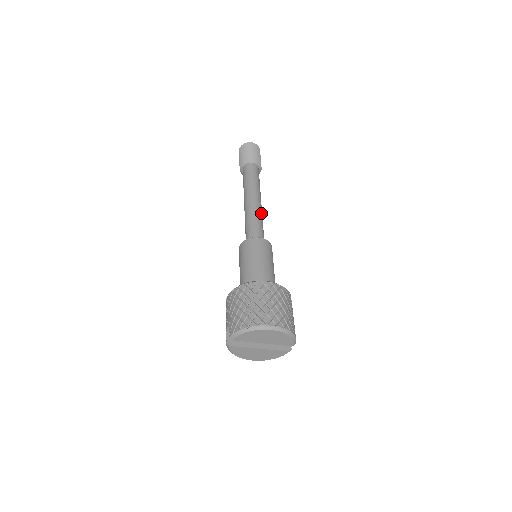
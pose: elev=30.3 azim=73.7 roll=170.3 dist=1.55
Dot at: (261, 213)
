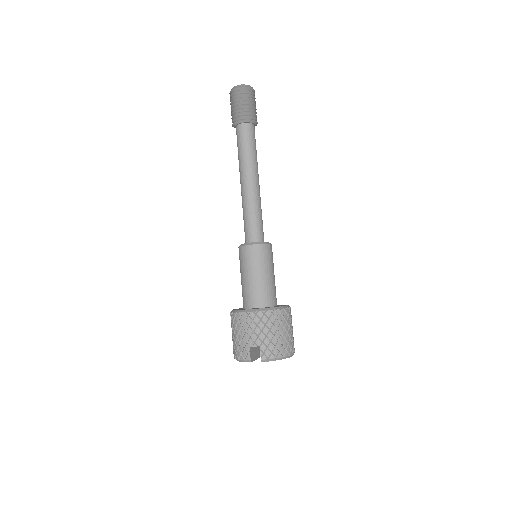
Dot at: occluded
